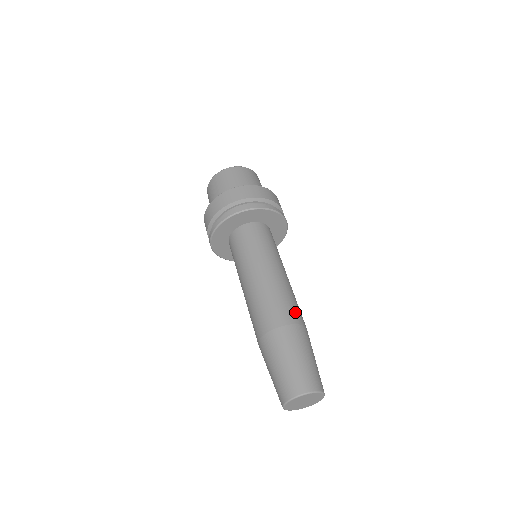
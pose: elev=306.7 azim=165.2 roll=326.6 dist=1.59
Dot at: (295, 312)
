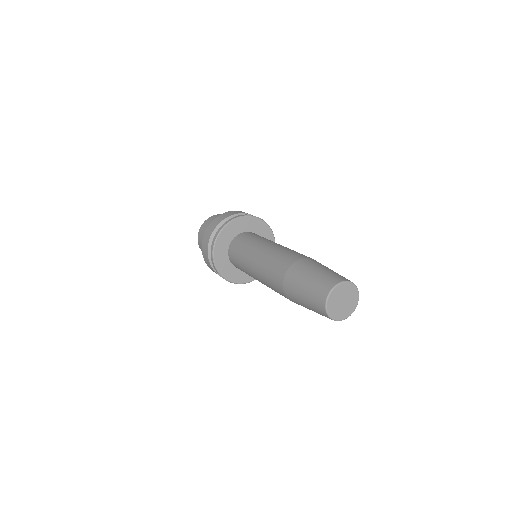
Dot at: (291, 256)
